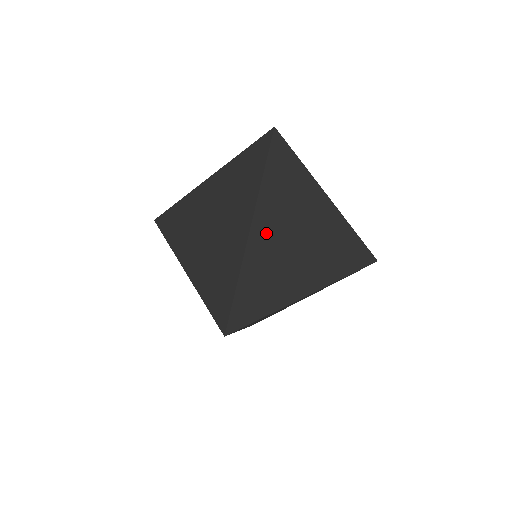
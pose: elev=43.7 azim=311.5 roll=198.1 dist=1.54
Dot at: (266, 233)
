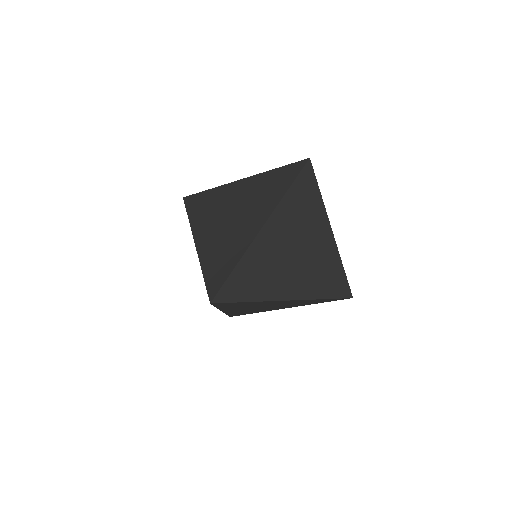
Dot at: (272, 237)
